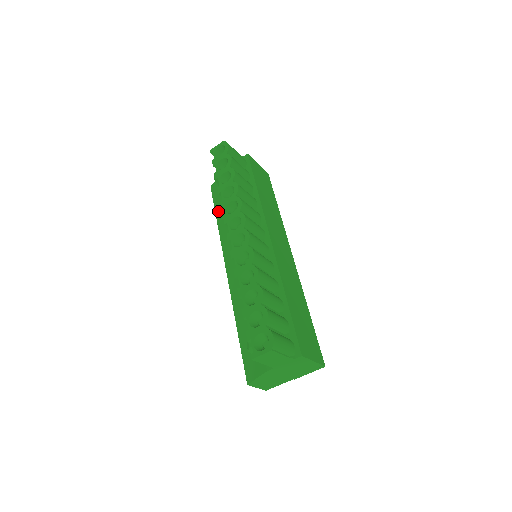
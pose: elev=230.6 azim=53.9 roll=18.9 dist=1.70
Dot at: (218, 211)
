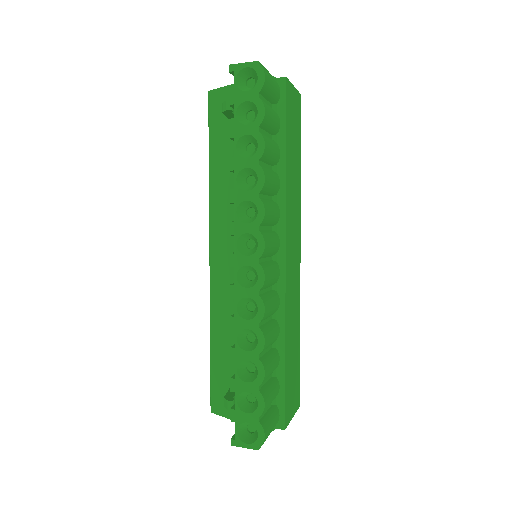
Dot at: (214, 150)
